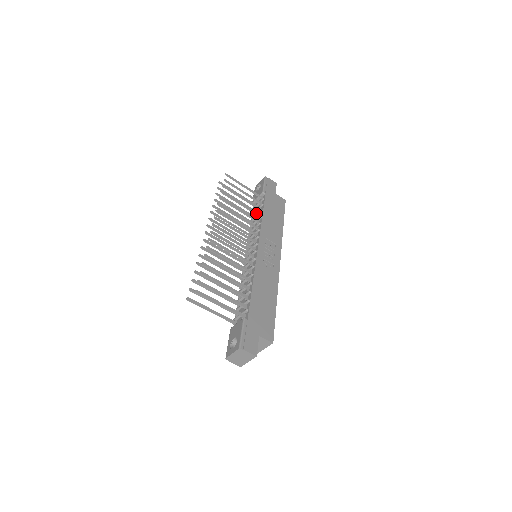
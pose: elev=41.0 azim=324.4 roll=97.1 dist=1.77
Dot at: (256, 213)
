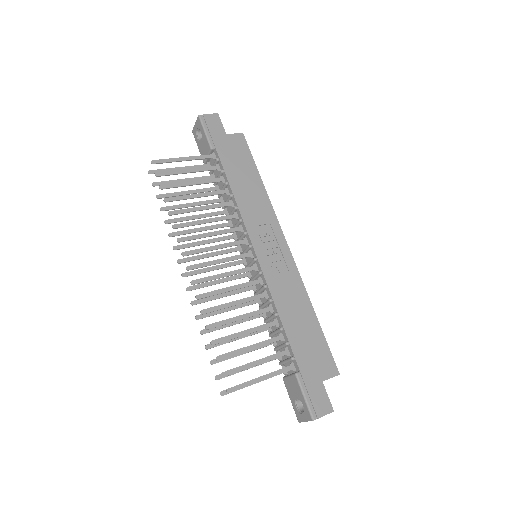
Dot at: (222, 192)
